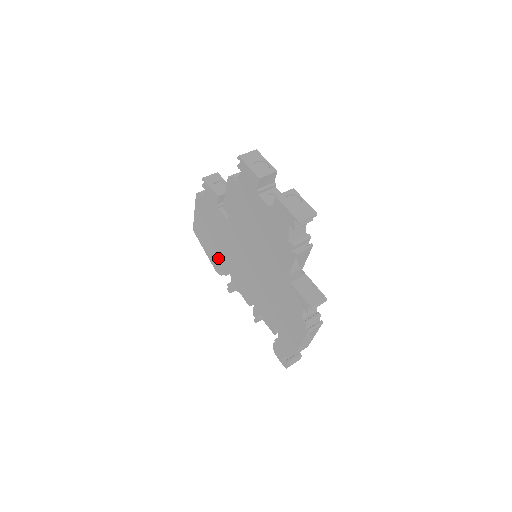
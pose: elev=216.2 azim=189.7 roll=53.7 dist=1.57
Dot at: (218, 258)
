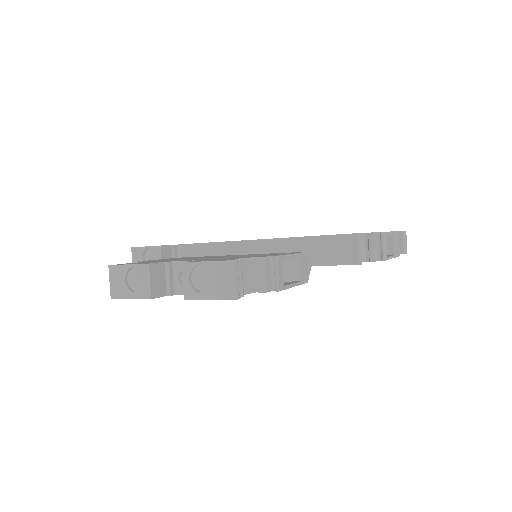
Dot at: occluded
